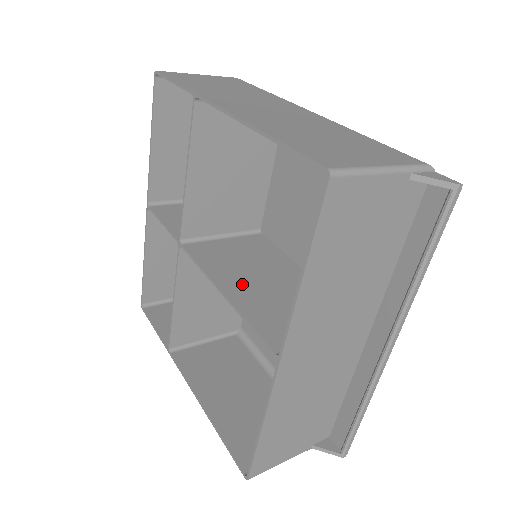
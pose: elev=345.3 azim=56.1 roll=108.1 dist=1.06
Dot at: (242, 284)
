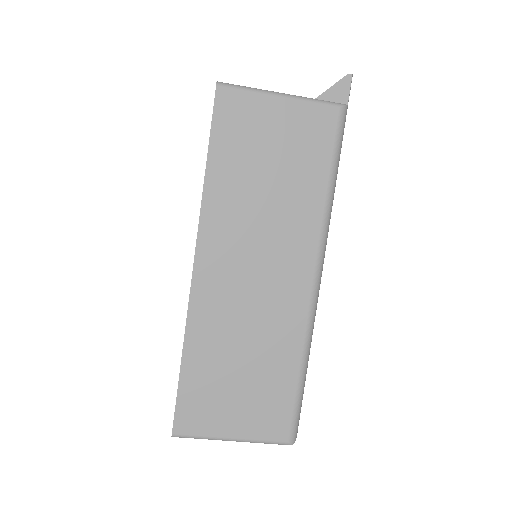
Dot at: occluded
